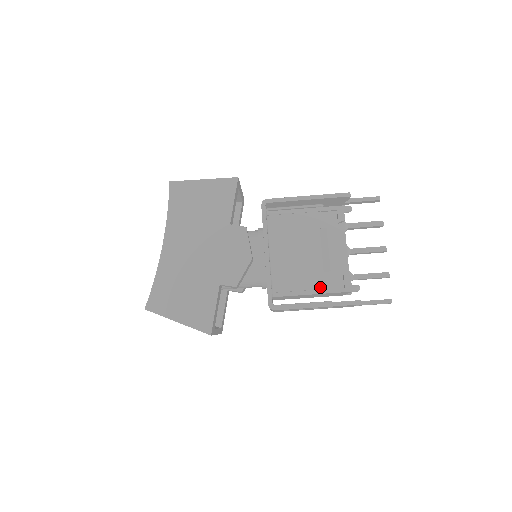
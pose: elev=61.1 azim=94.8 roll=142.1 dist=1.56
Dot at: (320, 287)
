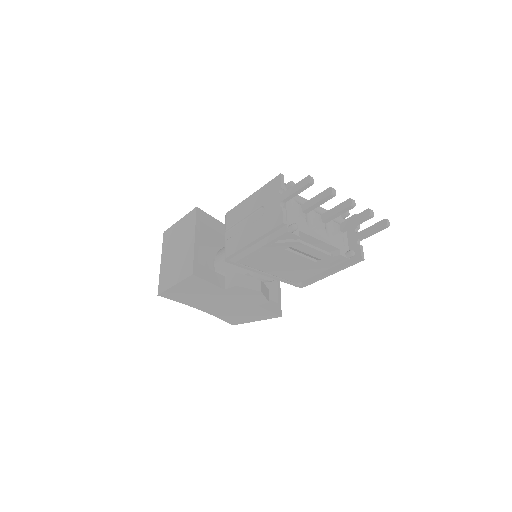
Dot at: (323, 268)
